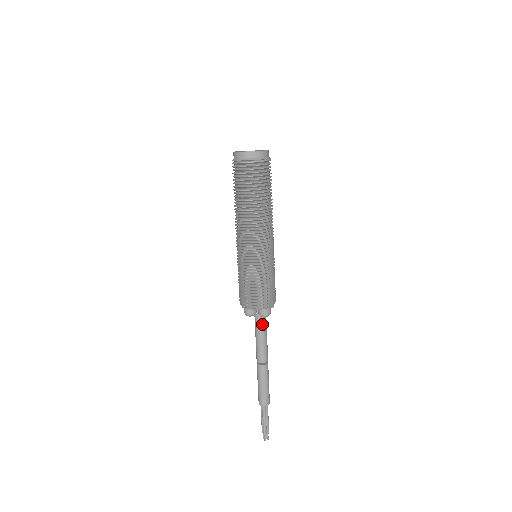
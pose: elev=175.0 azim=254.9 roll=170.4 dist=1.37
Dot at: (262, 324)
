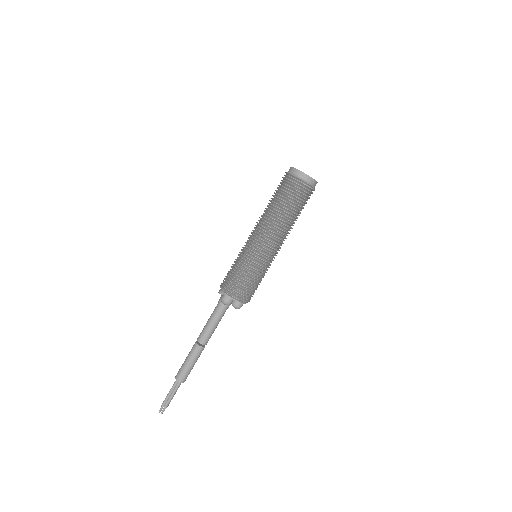
Dot at: occluded
